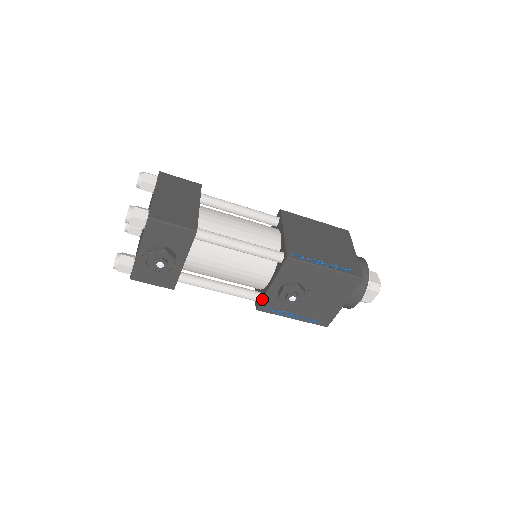
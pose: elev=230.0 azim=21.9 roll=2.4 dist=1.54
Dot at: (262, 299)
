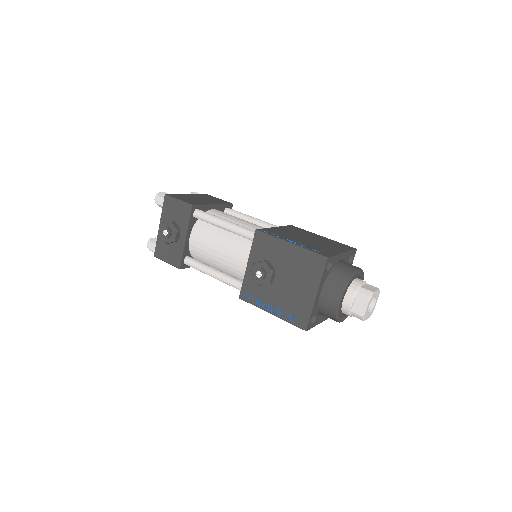
Dot at: (242, 283)
